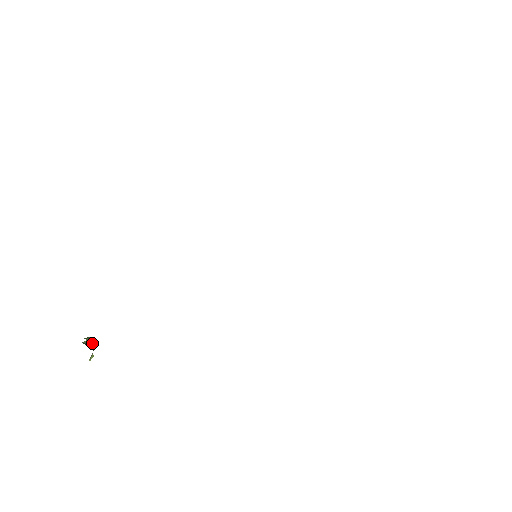
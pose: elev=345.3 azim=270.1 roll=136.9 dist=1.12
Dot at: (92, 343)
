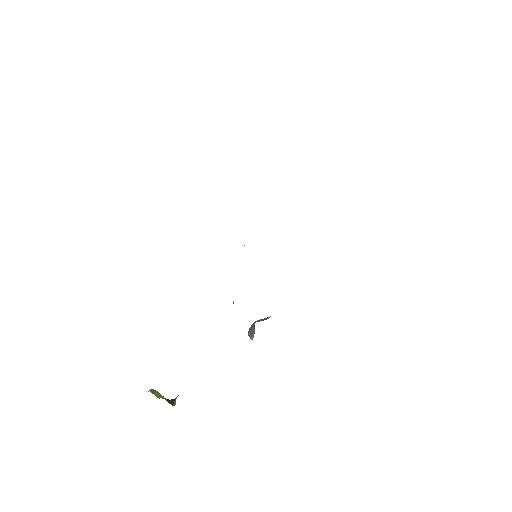
Dot at: (160, 395)
